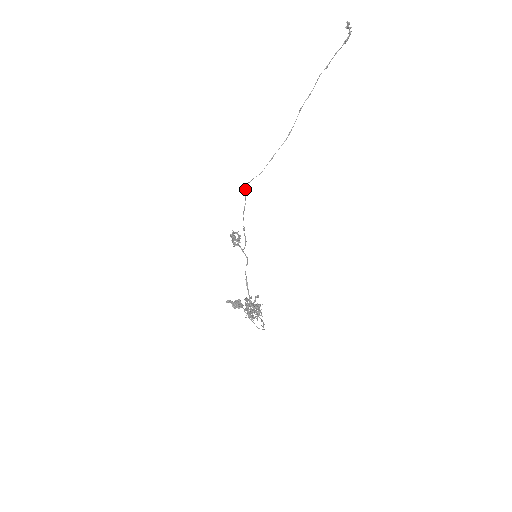
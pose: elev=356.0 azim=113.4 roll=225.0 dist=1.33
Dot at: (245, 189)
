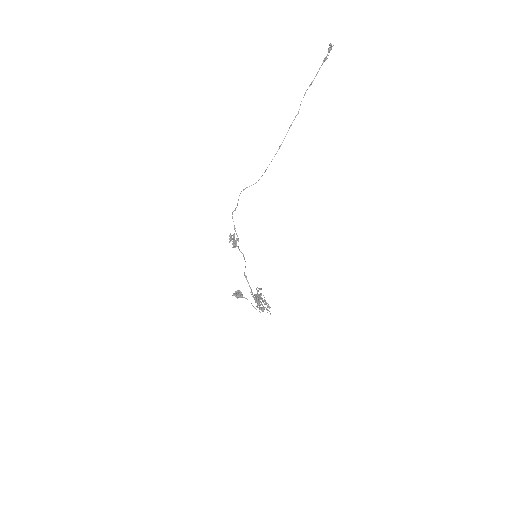
Dot at: occluded
